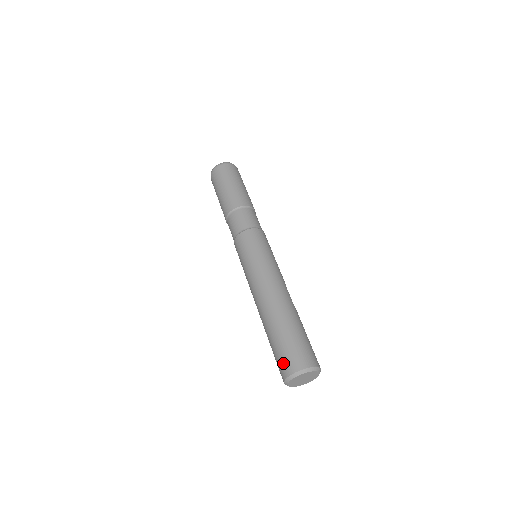
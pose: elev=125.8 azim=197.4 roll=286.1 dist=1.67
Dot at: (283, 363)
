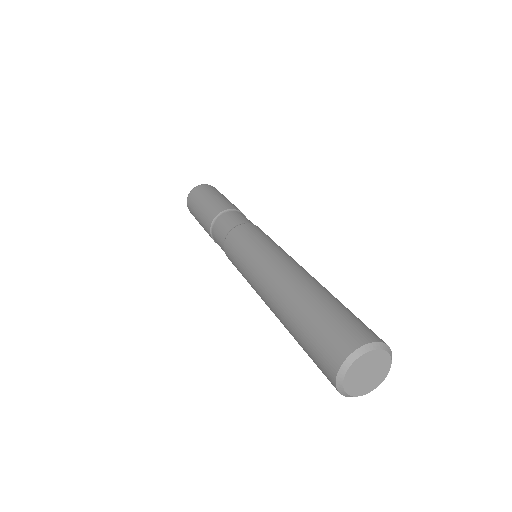
Dot at: (346, 331)
